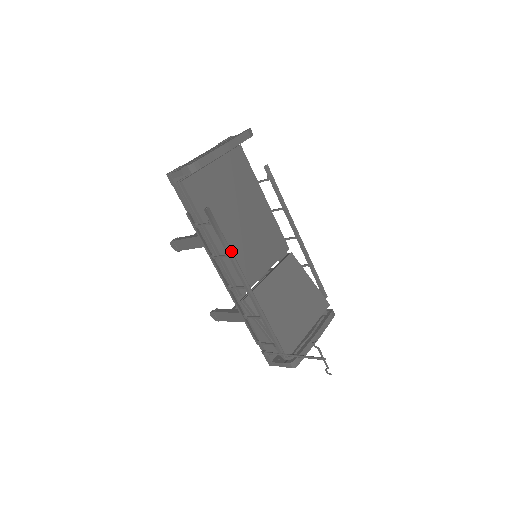
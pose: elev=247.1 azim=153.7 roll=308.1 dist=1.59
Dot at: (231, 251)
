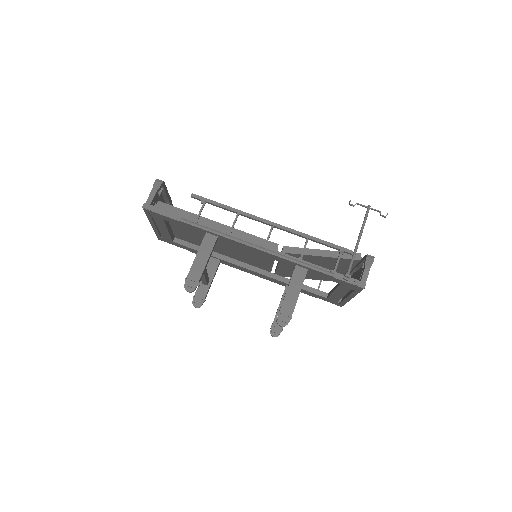
Dot at: (236, 210)
